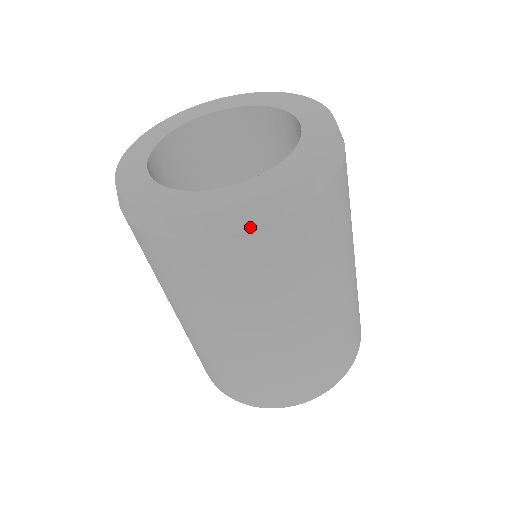
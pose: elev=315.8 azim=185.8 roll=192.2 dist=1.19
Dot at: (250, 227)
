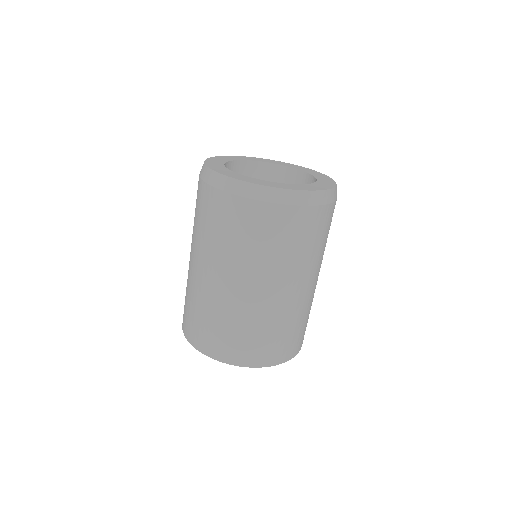
Dot at: (278, 202)
